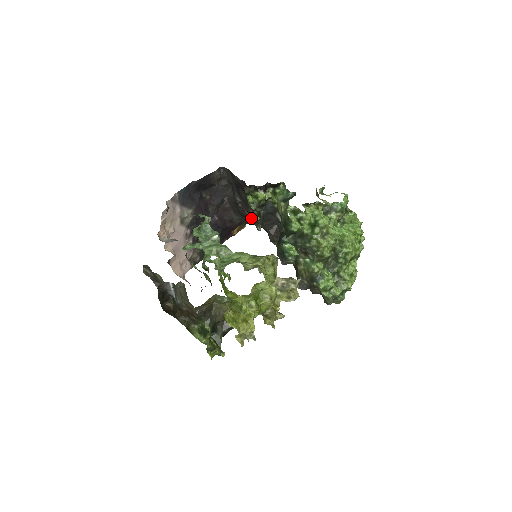
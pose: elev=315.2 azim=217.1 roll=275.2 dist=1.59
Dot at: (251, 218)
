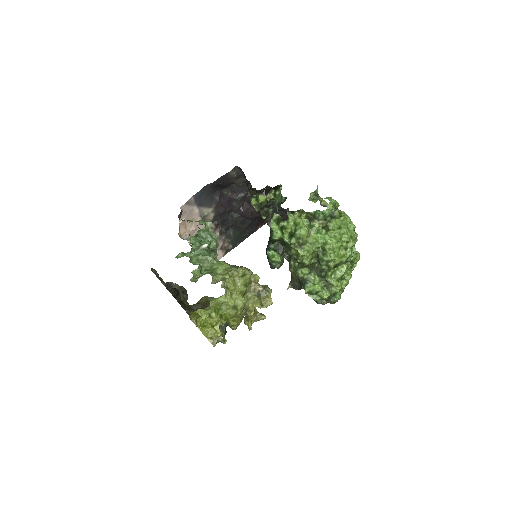
Dot at: occluded
